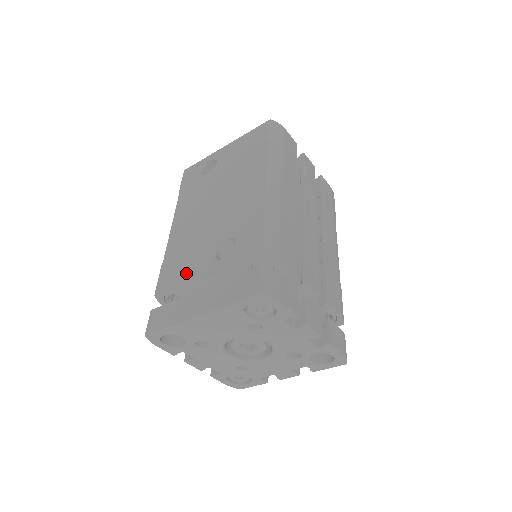
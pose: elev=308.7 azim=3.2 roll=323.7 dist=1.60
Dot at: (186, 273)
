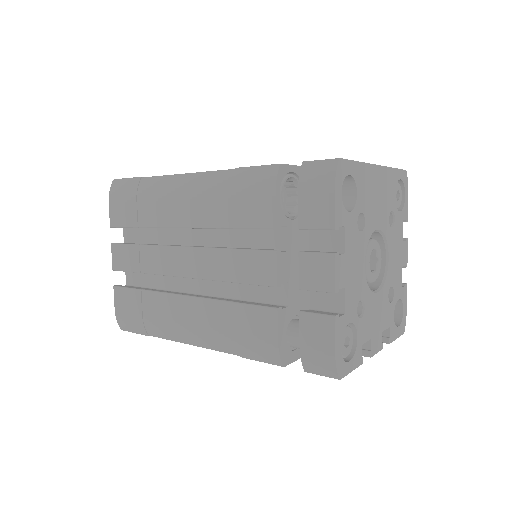
Dot at: occluded
